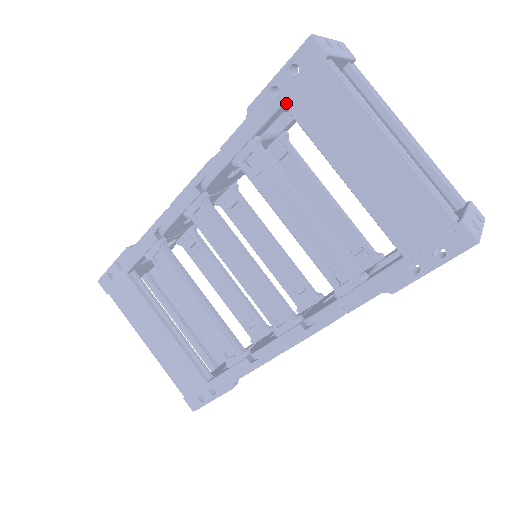
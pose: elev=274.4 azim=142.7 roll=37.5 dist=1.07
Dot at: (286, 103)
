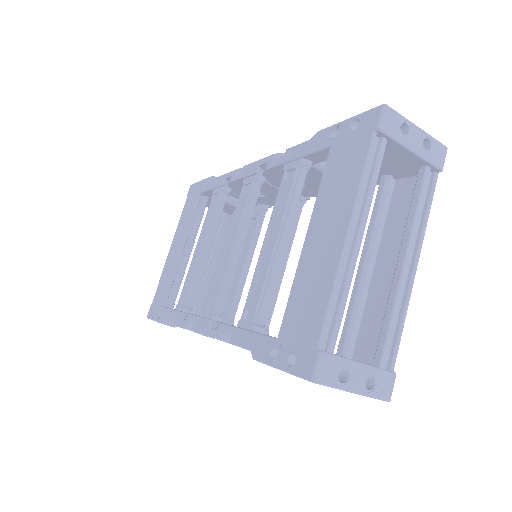
Dot at: (332, 147)
